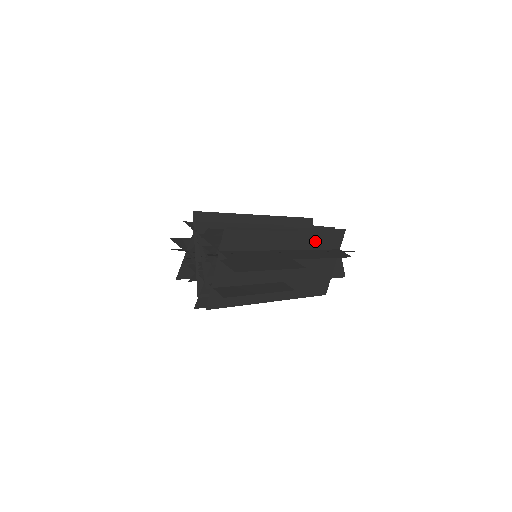
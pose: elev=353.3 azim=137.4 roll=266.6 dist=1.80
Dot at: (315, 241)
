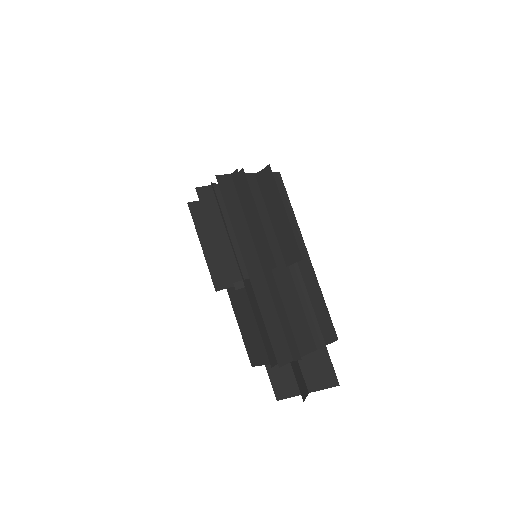
Dot at: (312, 296)
